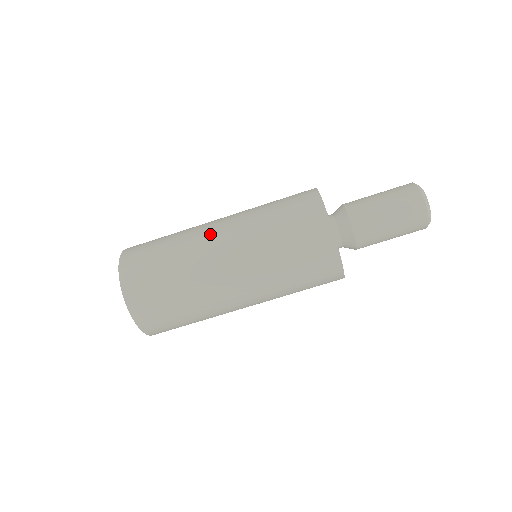
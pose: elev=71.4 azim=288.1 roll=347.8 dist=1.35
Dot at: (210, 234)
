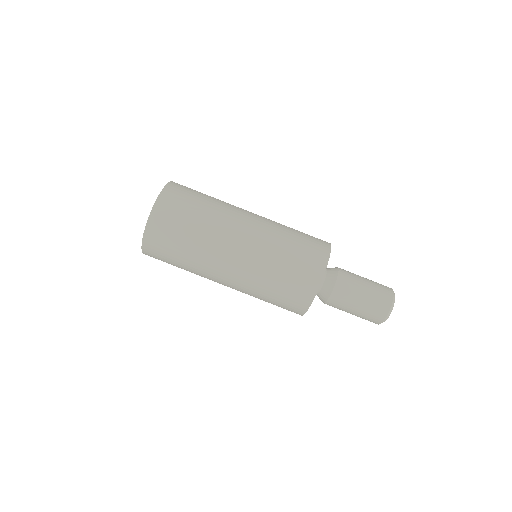
Dot at: (246, 210)
